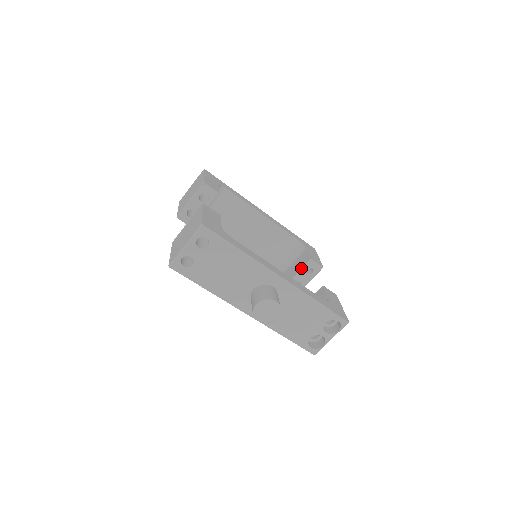
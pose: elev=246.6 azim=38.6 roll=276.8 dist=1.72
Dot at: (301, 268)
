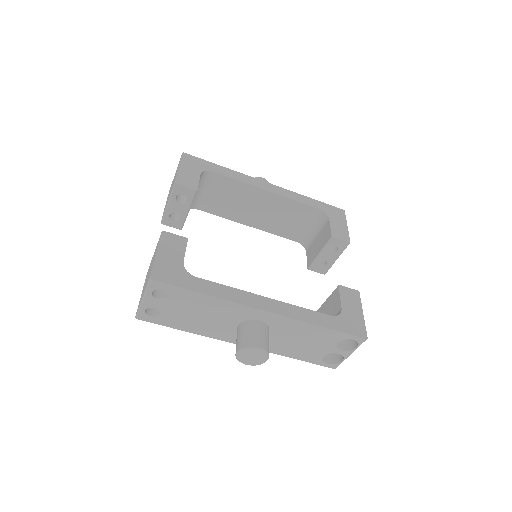
Dot at: (322, 247)
